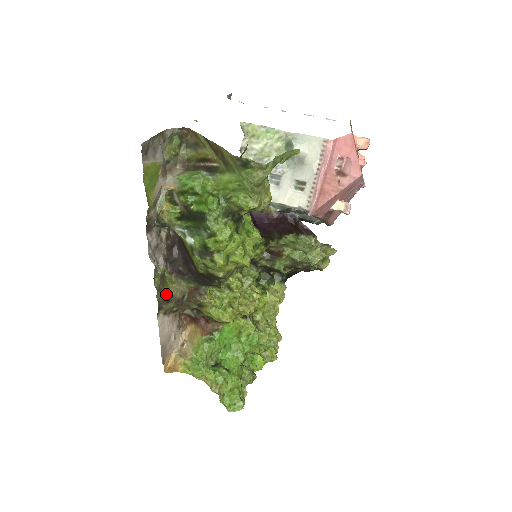
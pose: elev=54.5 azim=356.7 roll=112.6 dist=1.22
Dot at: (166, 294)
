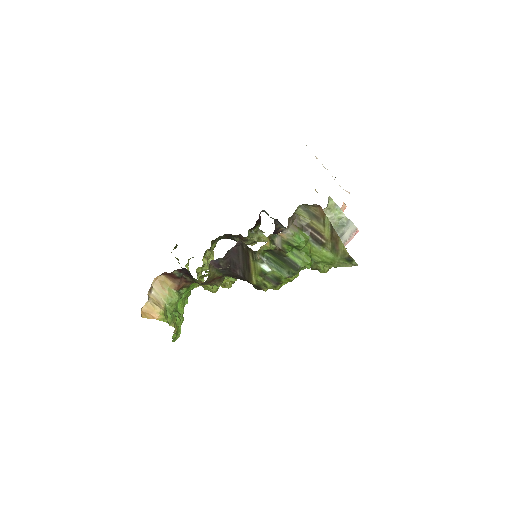
Dot at: occluded
